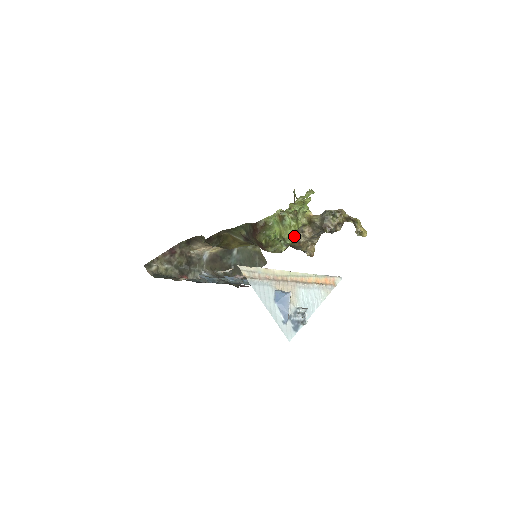
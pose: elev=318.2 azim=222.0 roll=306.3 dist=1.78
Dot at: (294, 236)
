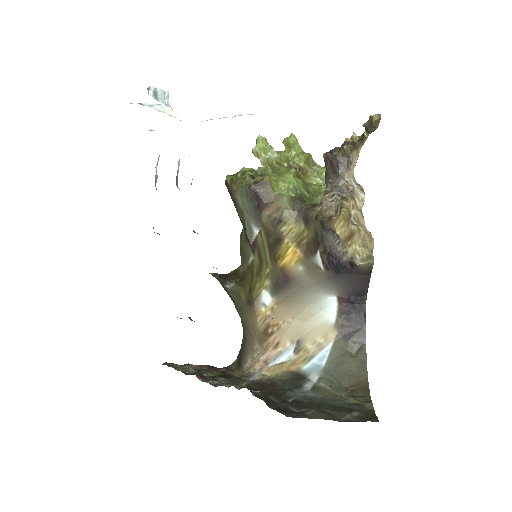
Dot at: (271, 169)
